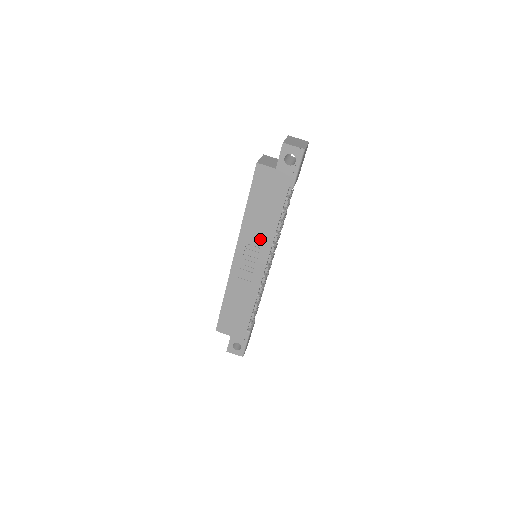
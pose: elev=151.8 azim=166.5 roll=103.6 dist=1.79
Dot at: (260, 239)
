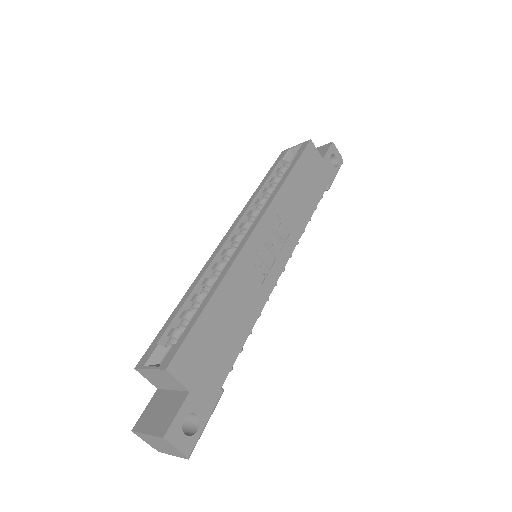
Dot at: (290, 224)
